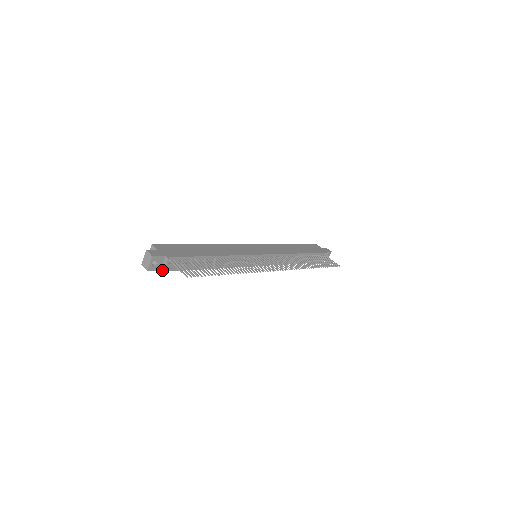
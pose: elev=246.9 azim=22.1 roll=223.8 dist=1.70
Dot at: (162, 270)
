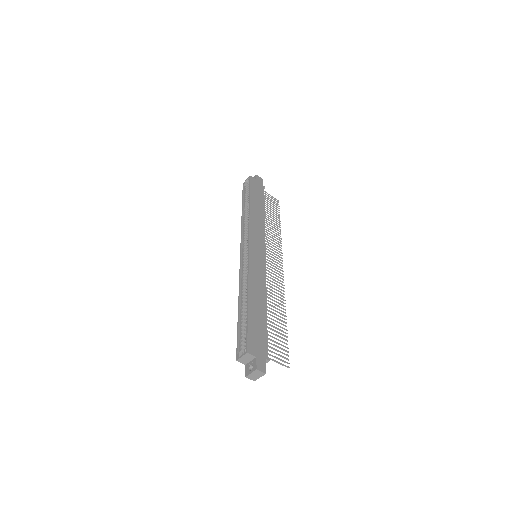
Dot at: occluded
